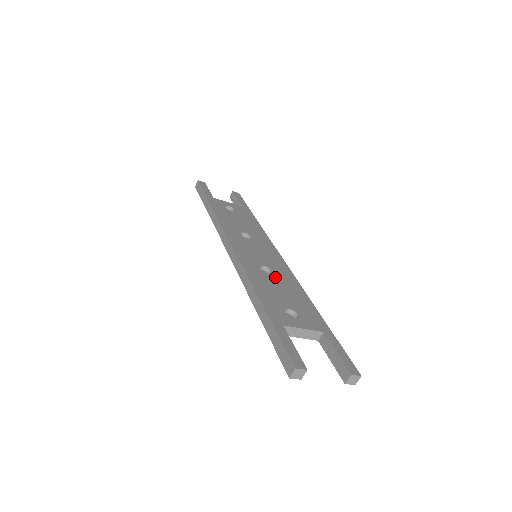
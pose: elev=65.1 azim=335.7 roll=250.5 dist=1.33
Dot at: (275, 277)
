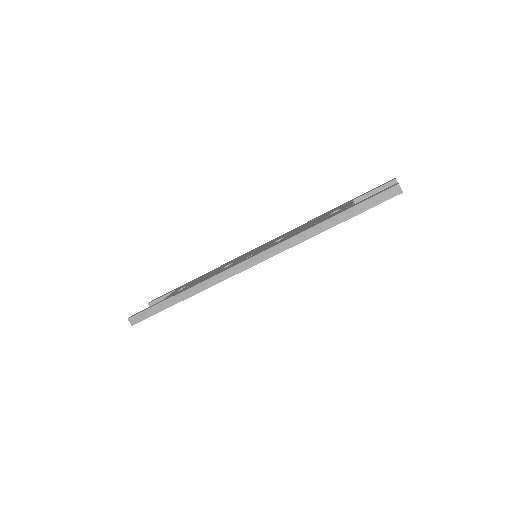
Dot at: (289, 234)
